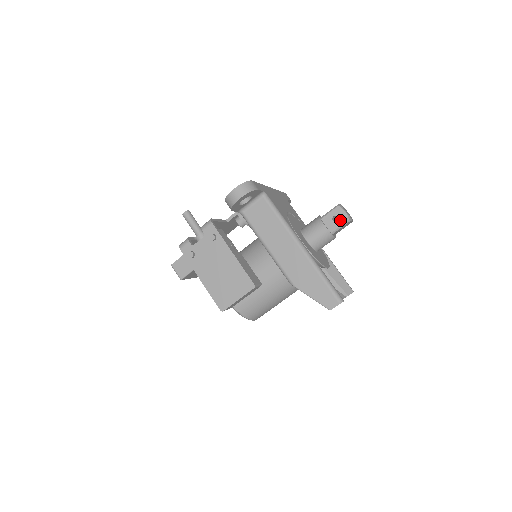
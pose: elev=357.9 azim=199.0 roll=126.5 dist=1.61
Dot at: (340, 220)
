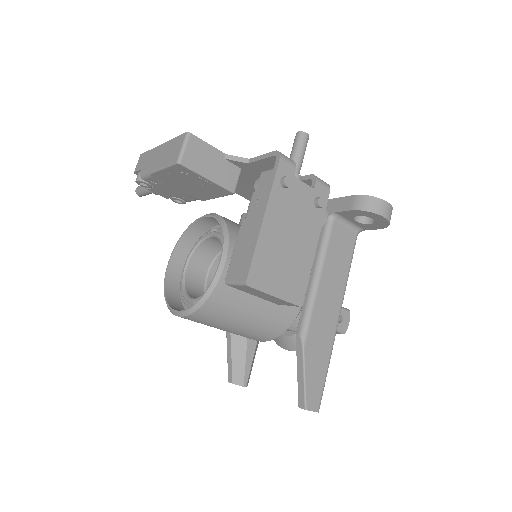
Dot at: (342, 324)
